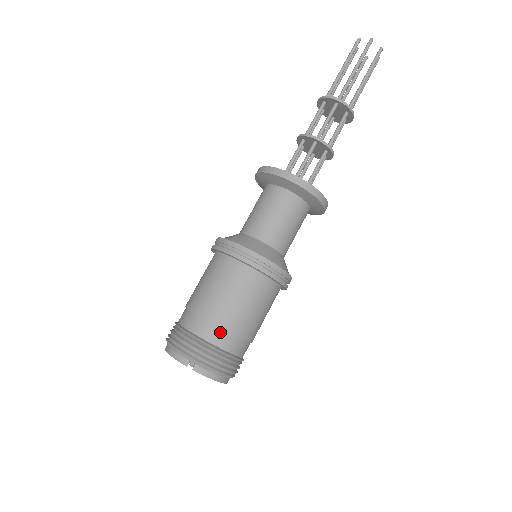
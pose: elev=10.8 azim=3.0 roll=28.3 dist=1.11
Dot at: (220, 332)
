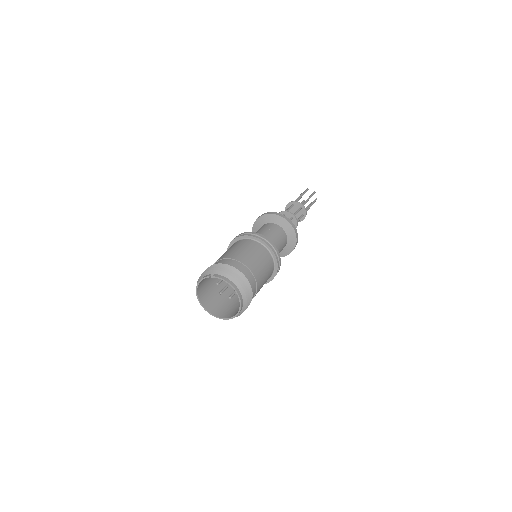
Dot at: (230, 261)
